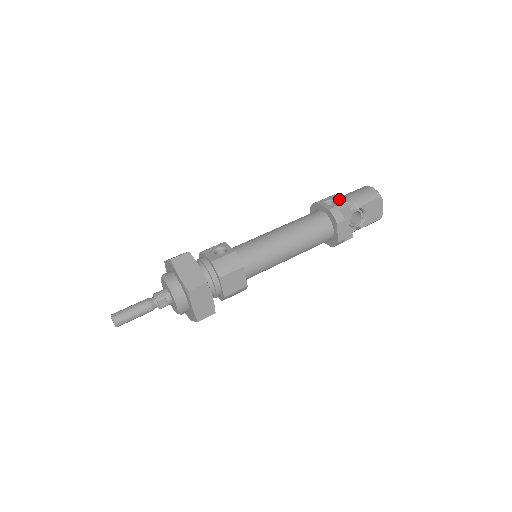
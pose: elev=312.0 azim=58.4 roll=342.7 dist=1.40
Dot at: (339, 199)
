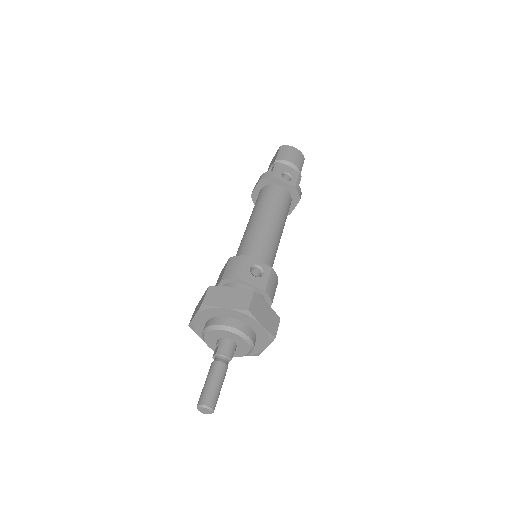
Dot at: (291, 171)
